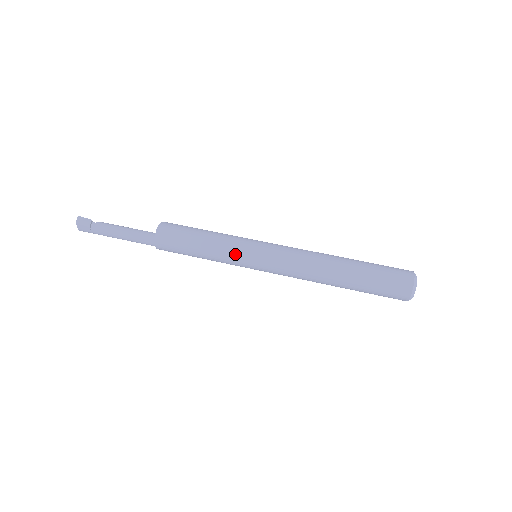
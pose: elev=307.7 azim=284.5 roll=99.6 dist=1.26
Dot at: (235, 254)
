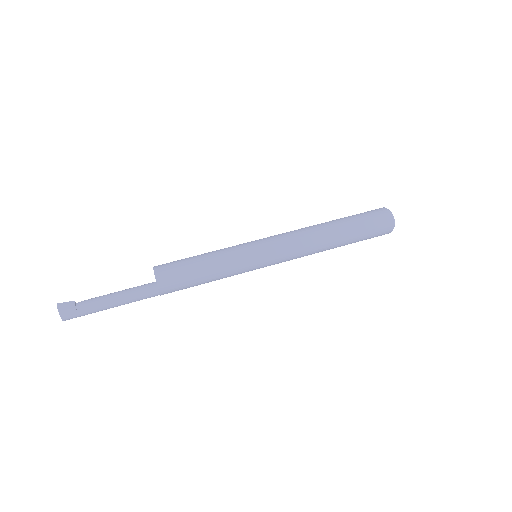
Dot at: (240, 257)
